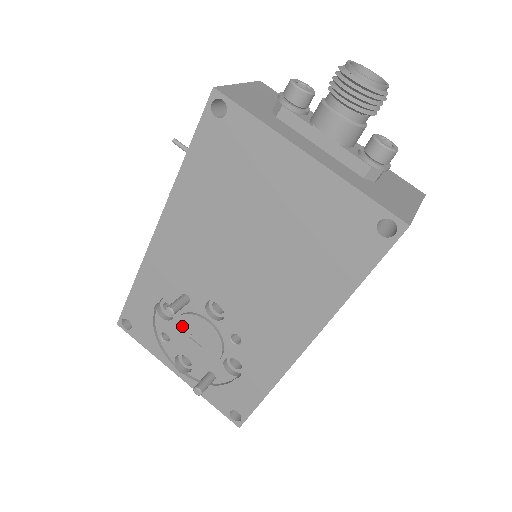
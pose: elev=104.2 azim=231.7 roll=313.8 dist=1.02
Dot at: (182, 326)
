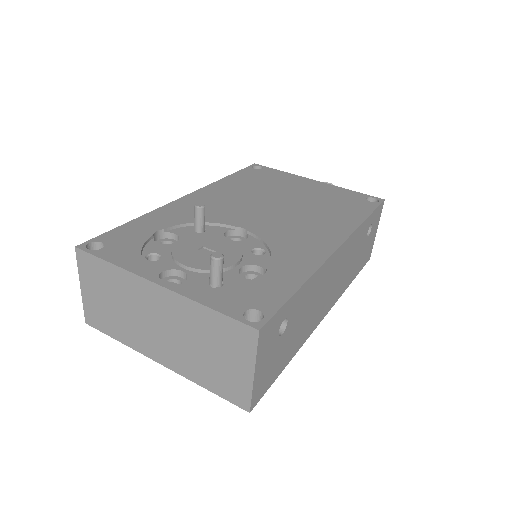
Dot at: (190, 242)
